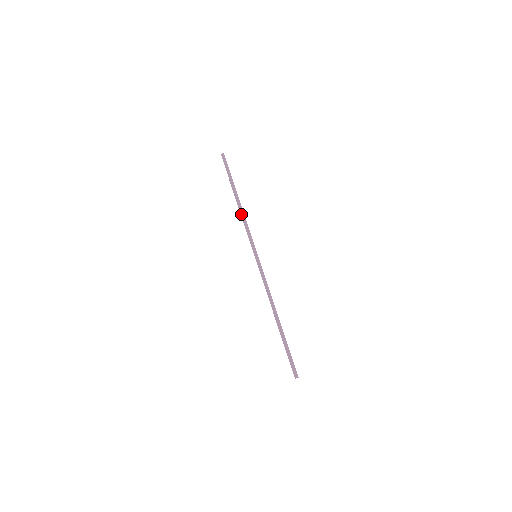
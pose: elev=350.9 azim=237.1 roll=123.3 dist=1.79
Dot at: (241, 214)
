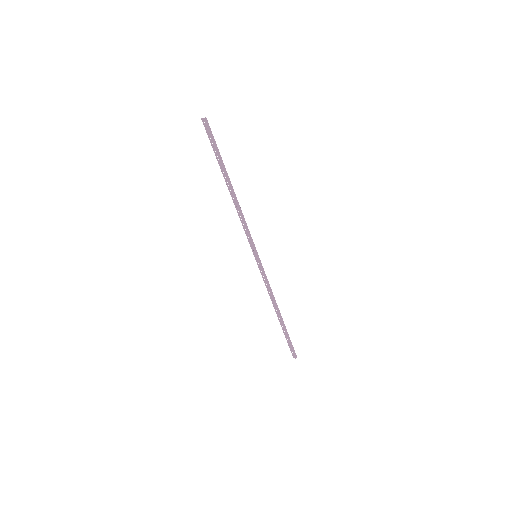
Dot at: (236, 208)
